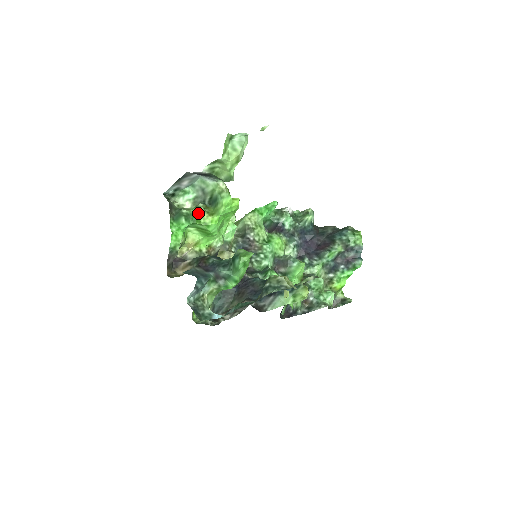
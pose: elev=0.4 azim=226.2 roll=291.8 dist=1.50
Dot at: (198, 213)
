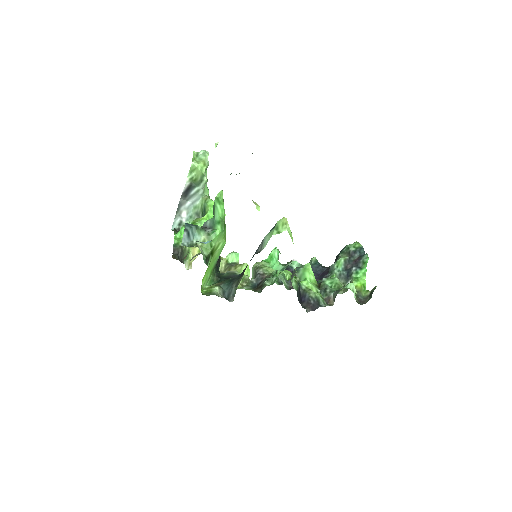
Dot at: (193, 221)
